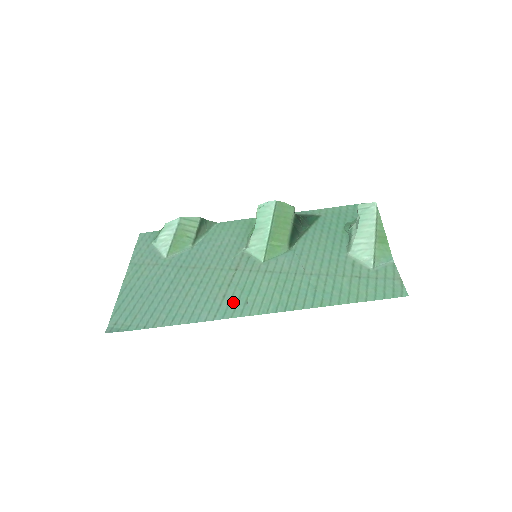
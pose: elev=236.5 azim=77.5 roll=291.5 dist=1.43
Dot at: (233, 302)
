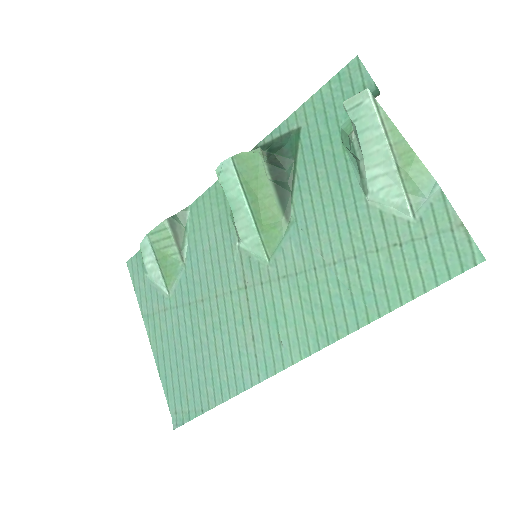
Dot at: (266, 347)
